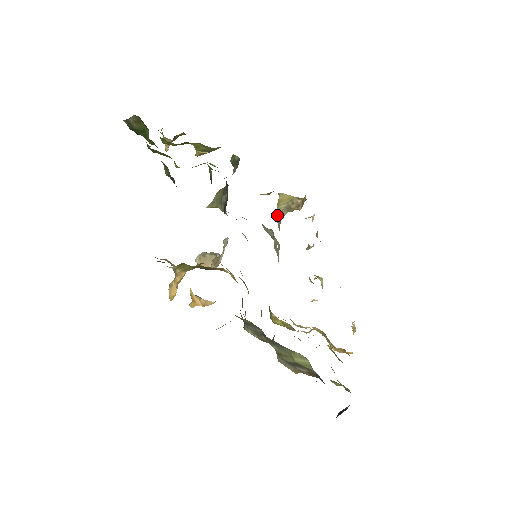
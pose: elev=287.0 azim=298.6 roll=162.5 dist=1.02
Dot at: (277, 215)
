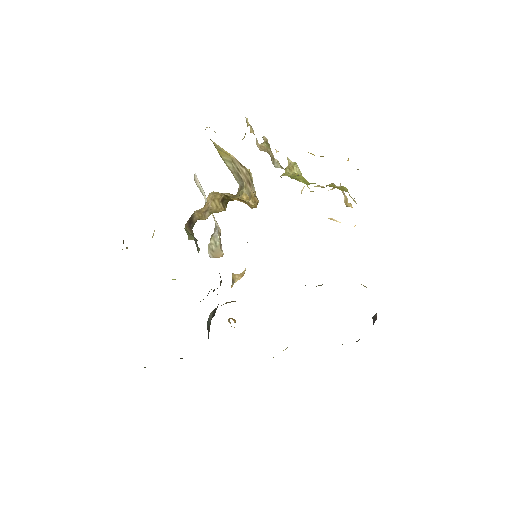
Dot at: (228, 168)
